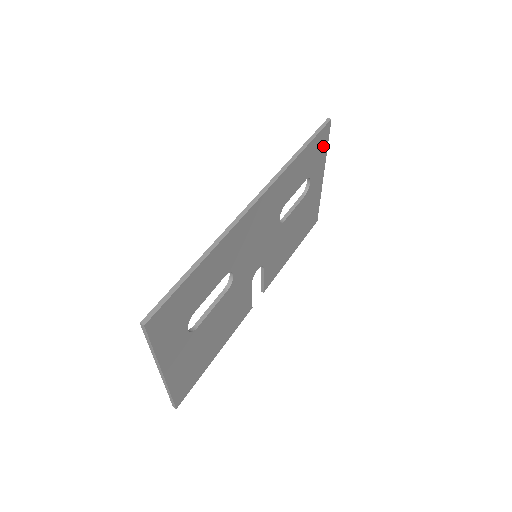
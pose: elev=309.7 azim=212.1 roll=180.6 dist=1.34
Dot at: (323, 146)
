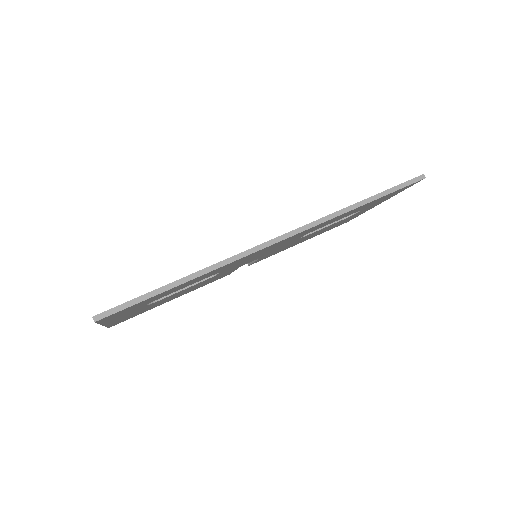
Dot at: (398, 192)
